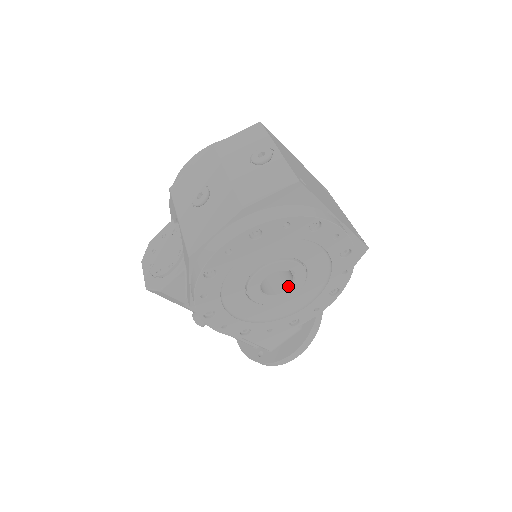
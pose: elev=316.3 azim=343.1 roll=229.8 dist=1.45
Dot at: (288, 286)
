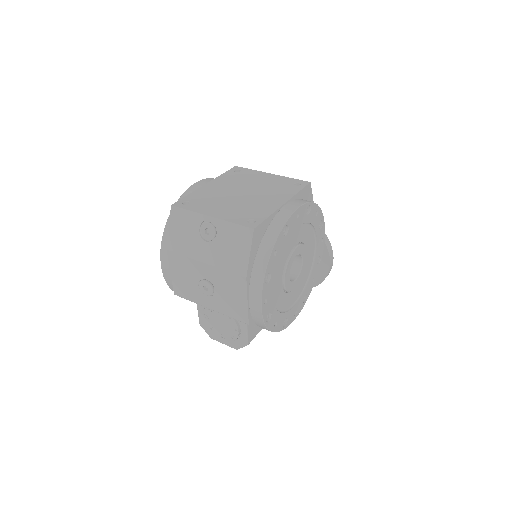
Dot at: (300, 259)
